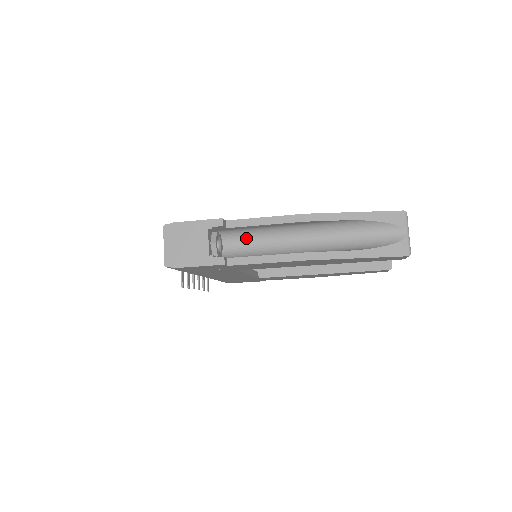
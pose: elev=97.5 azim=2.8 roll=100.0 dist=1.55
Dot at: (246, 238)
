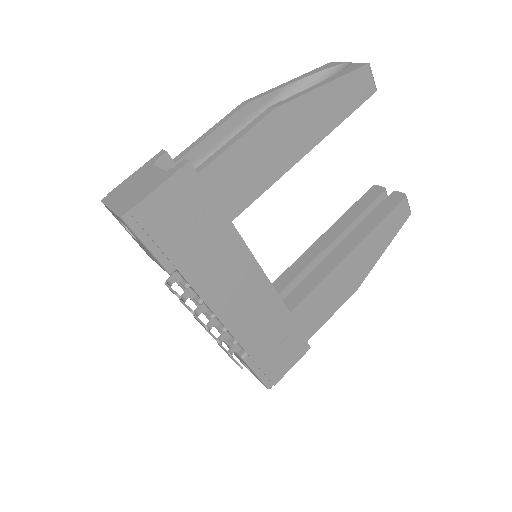
Dot at: occluded
